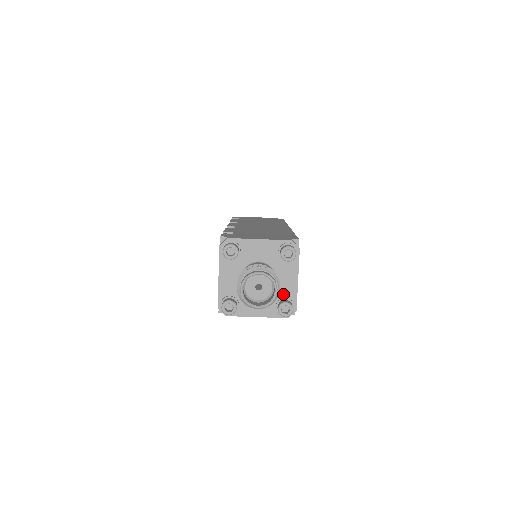
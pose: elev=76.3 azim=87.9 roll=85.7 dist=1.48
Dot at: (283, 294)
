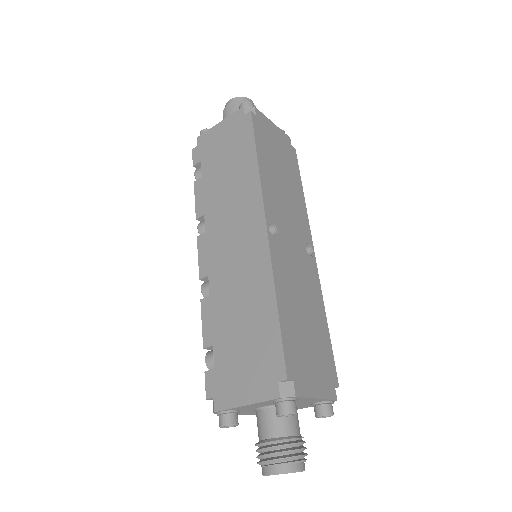
Dot at: (312, 403)
